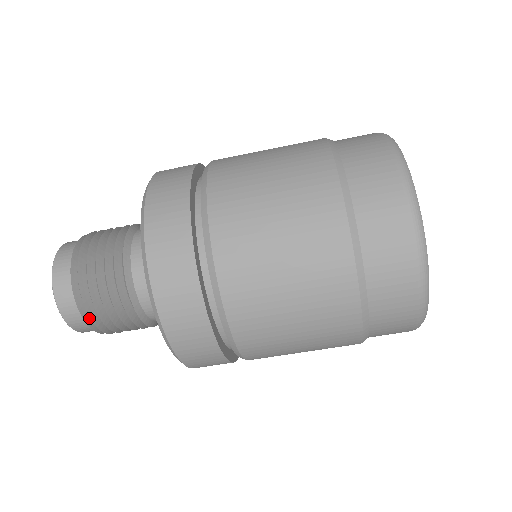
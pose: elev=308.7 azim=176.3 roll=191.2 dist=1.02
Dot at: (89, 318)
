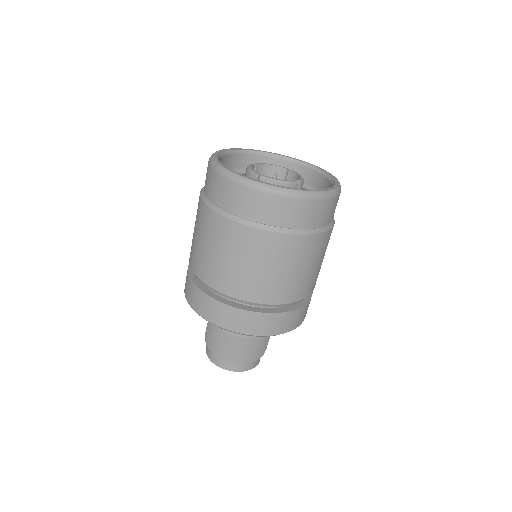
Dot at: occluded
